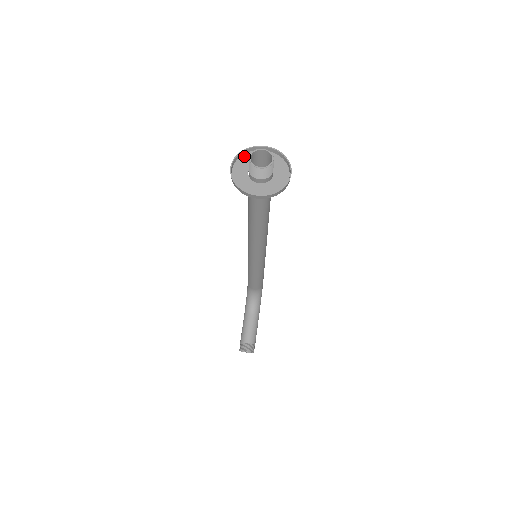
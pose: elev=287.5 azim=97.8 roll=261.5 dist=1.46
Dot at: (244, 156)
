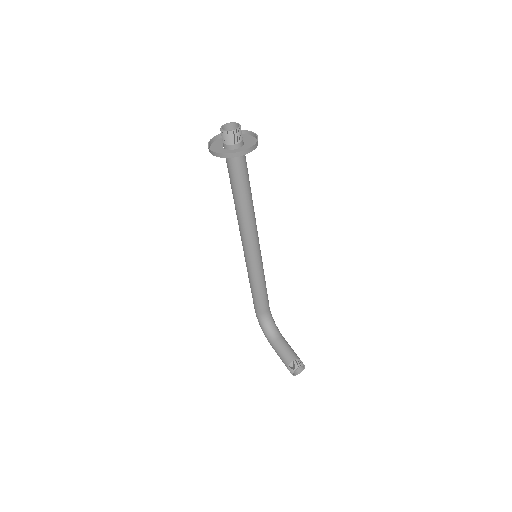
Dot at: (212, 145)
